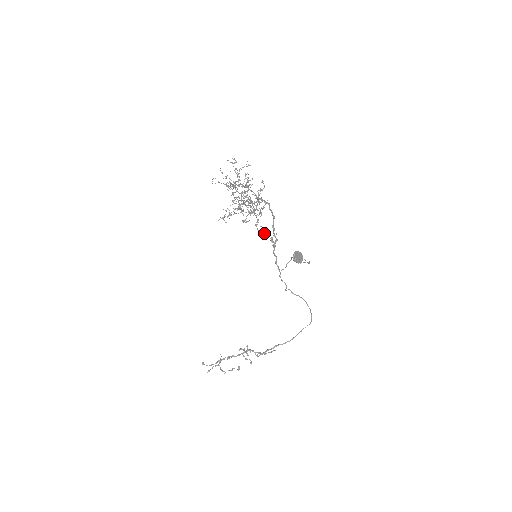
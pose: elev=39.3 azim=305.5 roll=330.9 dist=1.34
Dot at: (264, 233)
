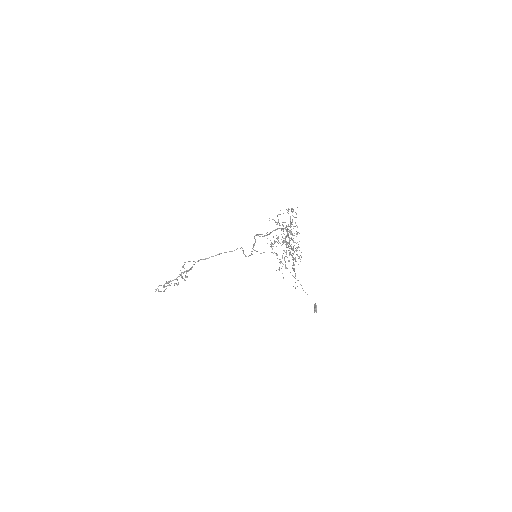
Dot at: (272, 246)
